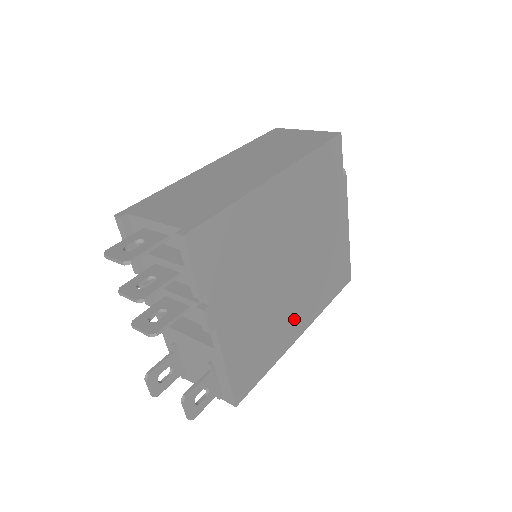
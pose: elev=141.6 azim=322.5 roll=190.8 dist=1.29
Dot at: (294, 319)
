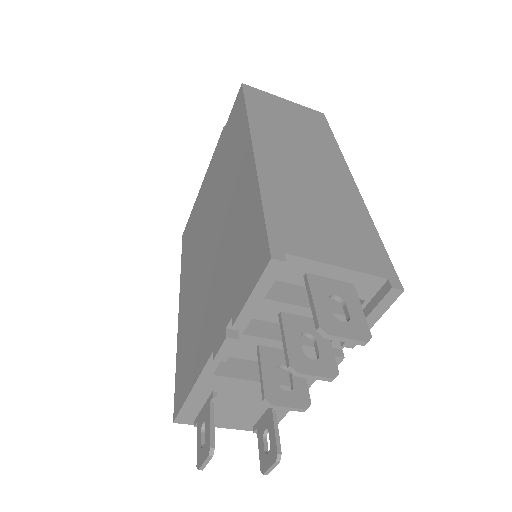
Dot at: occluded
